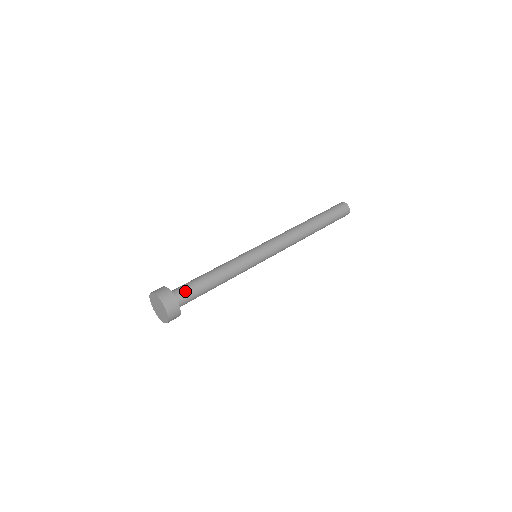
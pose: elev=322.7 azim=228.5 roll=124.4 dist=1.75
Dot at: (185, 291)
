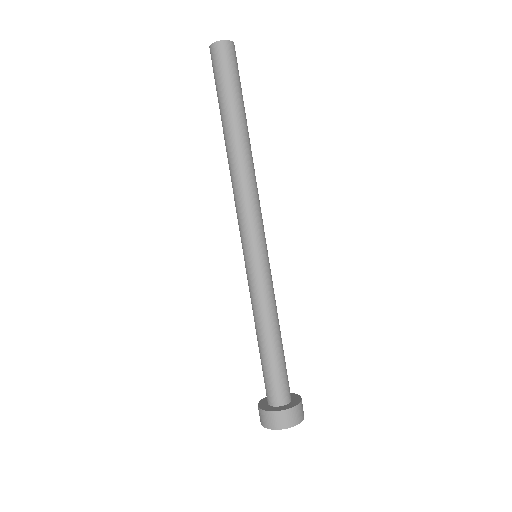
Dot at: (286, 384)
